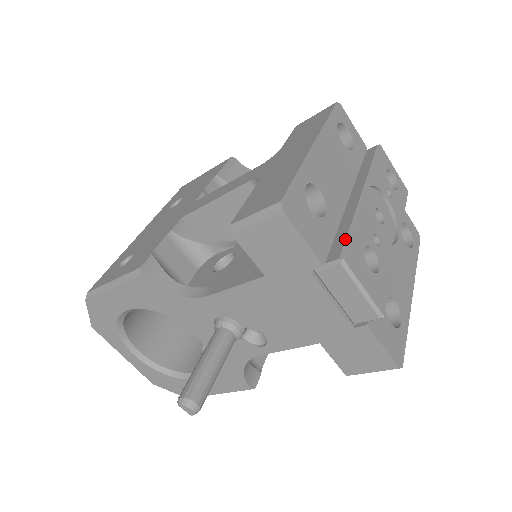
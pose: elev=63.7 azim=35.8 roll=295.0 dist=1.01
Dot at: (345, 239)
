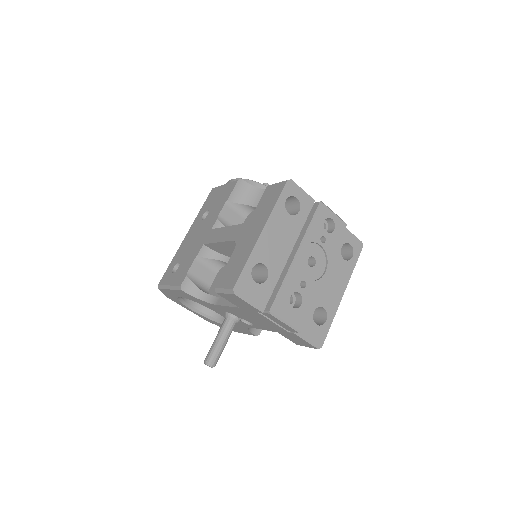
Dot at: (276, 296)
